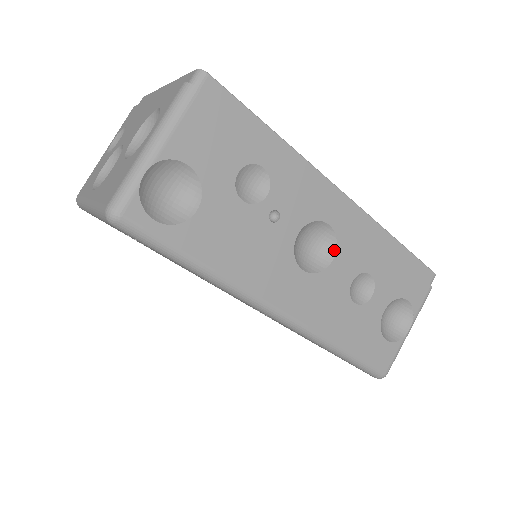
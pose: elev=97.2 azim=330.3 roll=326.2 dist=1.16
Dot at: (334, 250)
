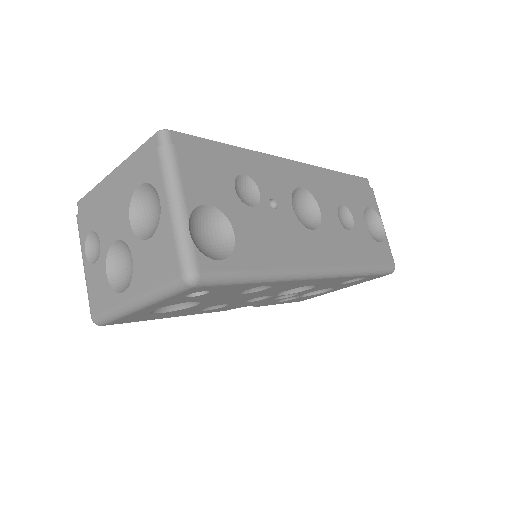
Dot at: (315, 203)
